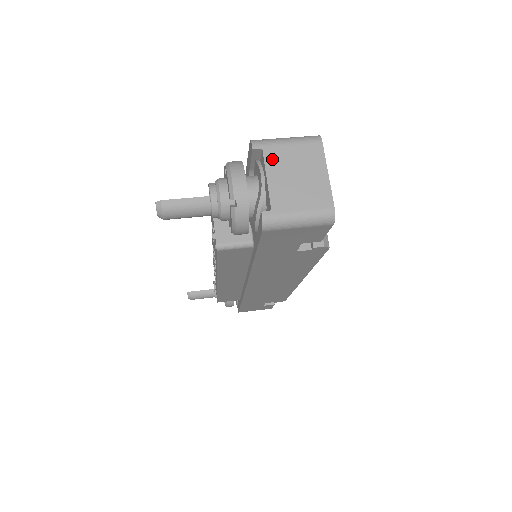
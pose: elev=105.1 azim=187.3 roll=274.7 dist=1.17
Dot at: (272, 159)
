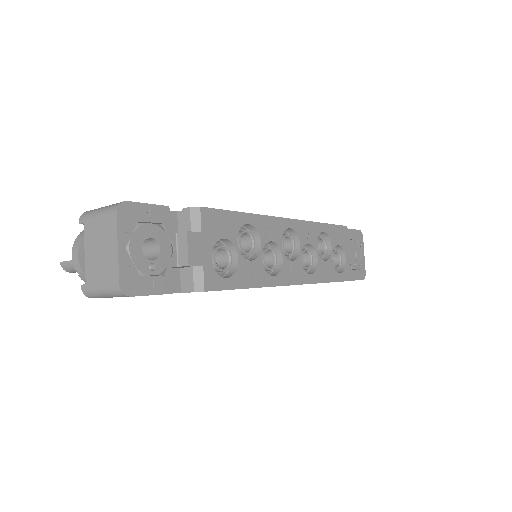
Dot at: (88, 234)
